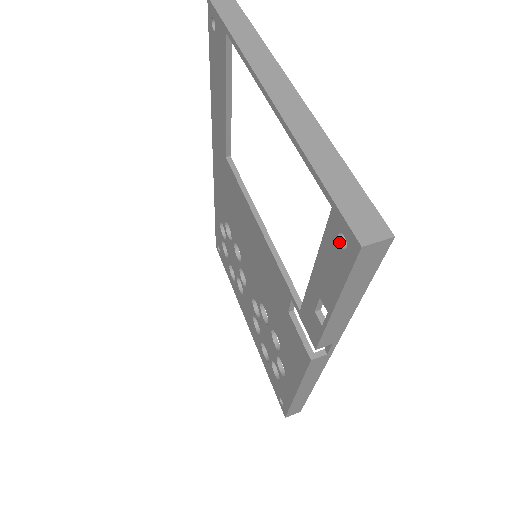
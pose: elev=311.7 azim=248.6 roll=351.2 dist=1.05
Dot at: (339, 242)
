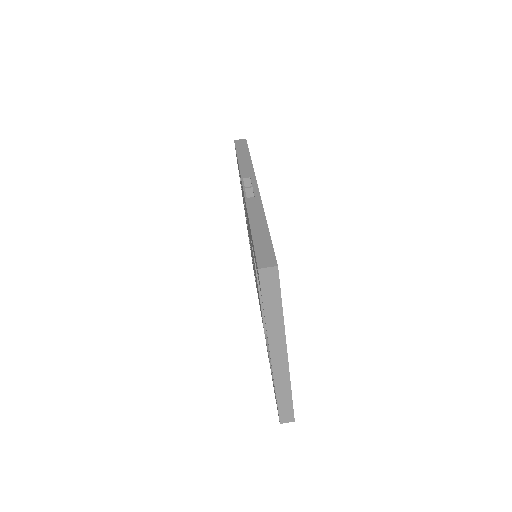
Dot at: occluded
